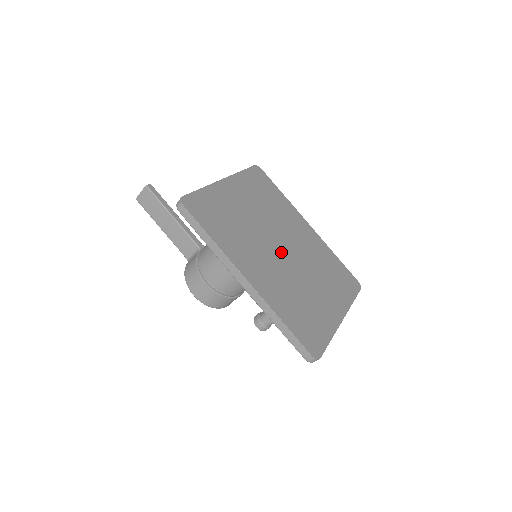
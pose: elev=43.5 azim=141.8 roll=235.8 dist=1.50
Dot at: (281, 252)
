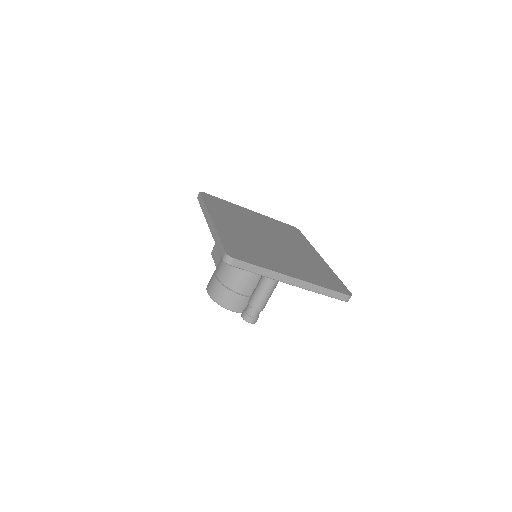
Dot at: (265, 238)
